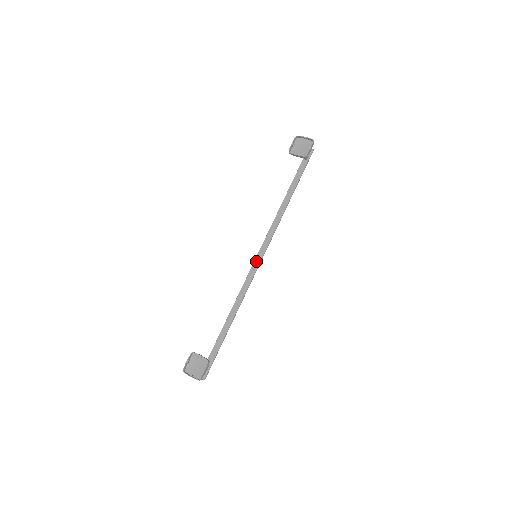
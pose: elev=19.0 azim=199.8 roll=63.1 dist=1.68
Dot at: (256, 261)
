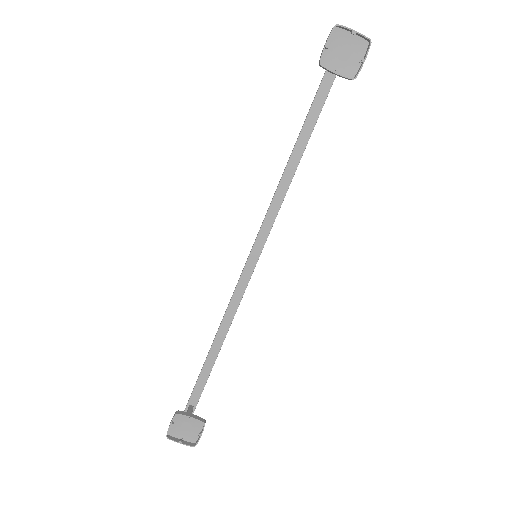
Dot at: (252, 257)
